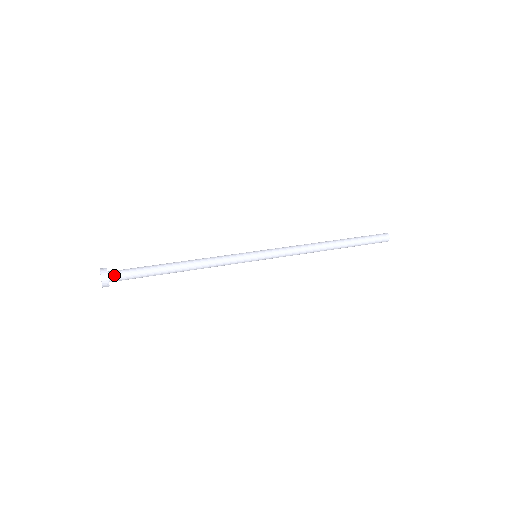
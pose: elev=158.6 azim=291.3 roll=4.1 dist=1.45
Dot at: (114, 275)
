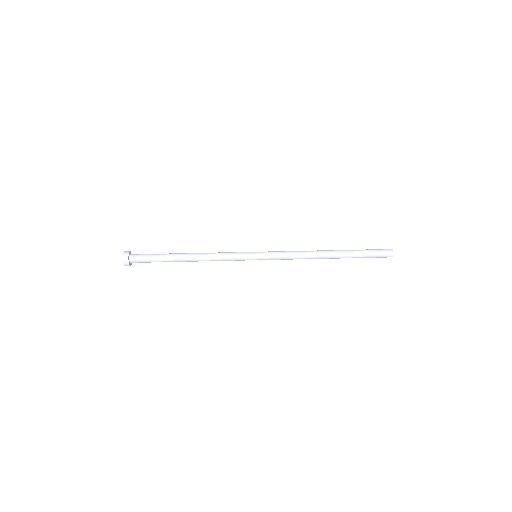
Dot at: (134, 261)
